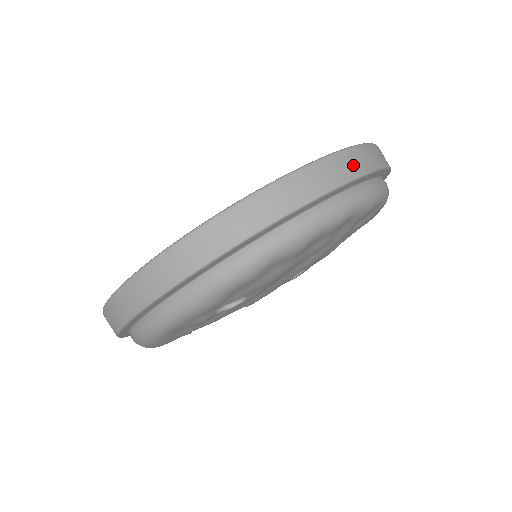
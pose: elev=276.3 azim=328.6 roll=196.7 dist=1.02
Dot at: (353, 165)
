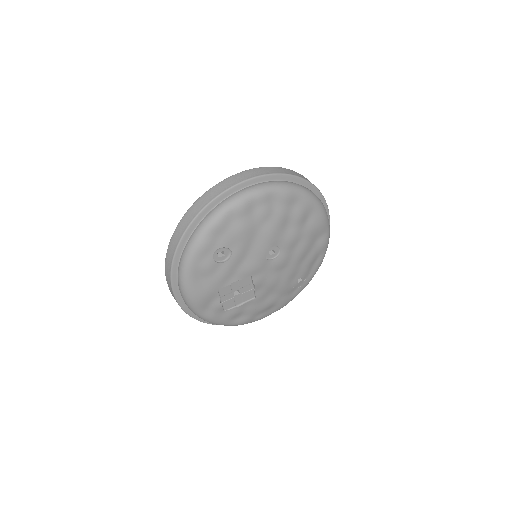
Dot at: (268, 171)
